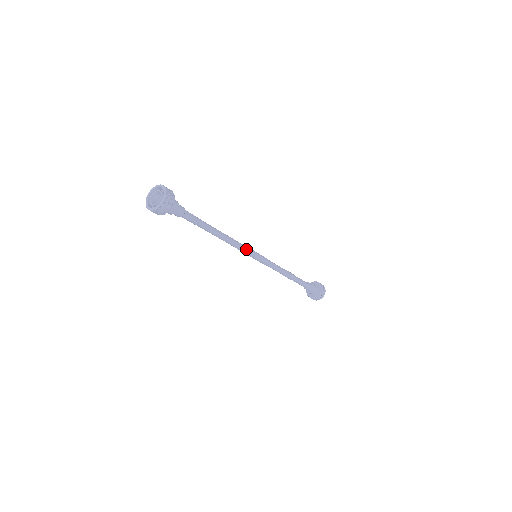
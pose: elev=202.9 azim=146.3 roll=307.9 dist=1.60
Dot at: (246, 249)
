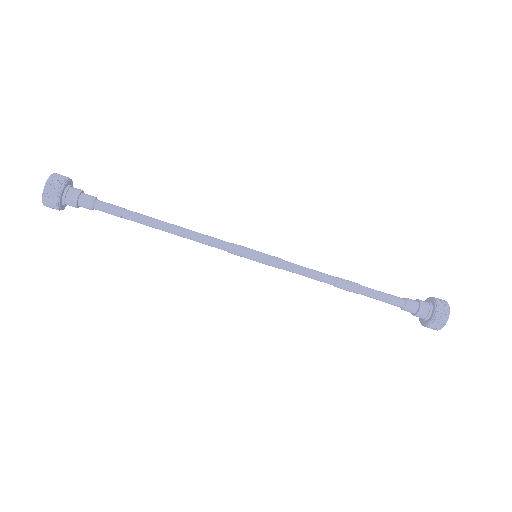
Dot at: (227, 244)
